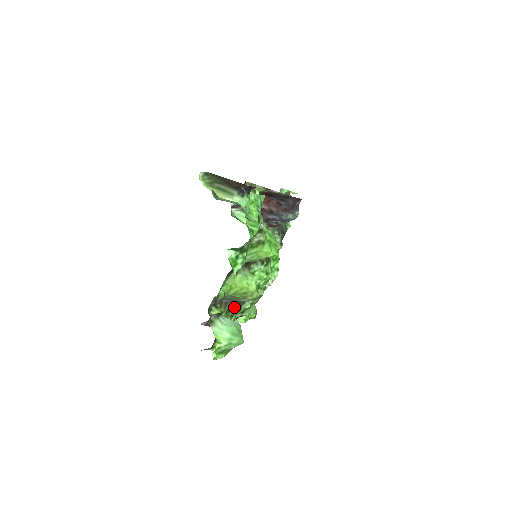
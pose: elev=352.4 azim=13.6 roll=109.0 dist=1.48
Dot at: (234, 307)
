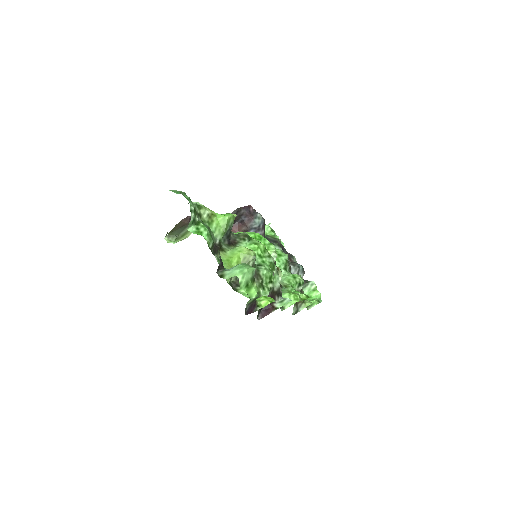
Dot at: (255, 279)
